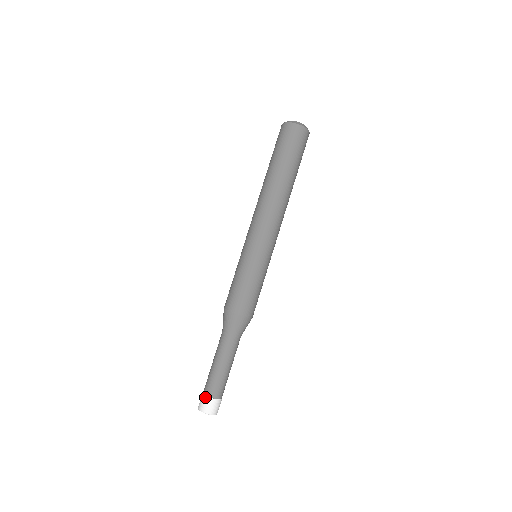
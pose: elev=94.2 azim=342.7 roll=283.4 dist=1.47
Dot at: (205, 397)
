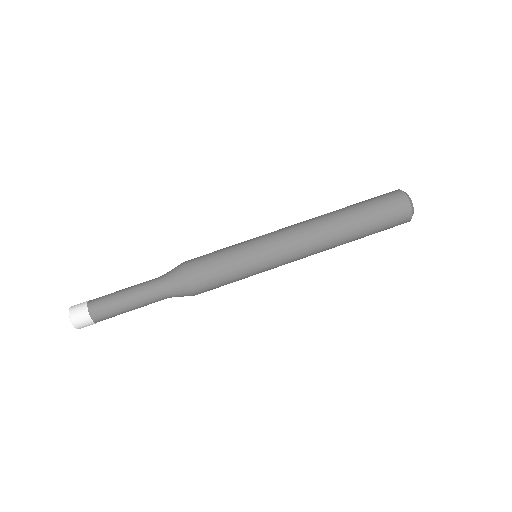
Dot at: (85, 306)
